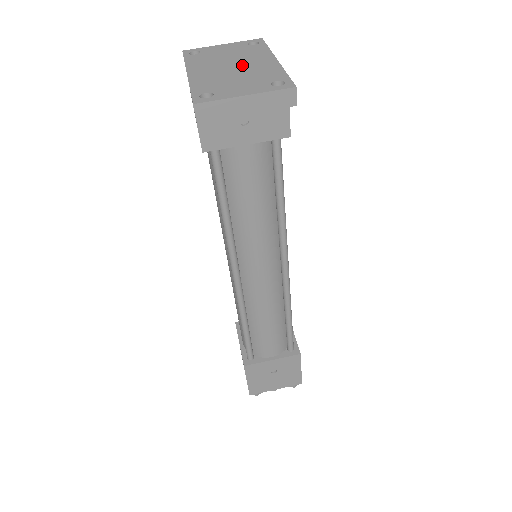
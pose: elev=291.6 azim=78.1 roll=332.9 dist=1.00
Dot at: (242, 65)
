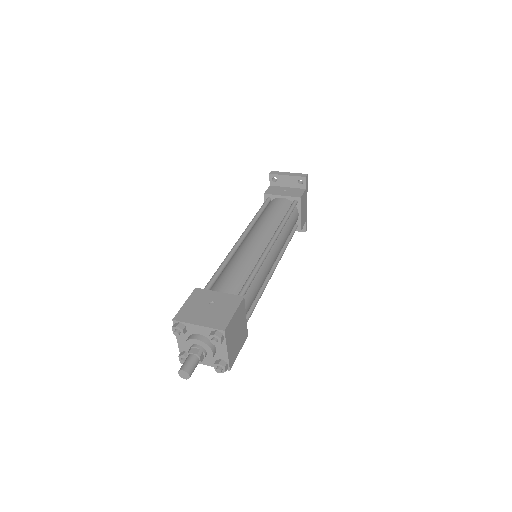
Dot at: occluded
